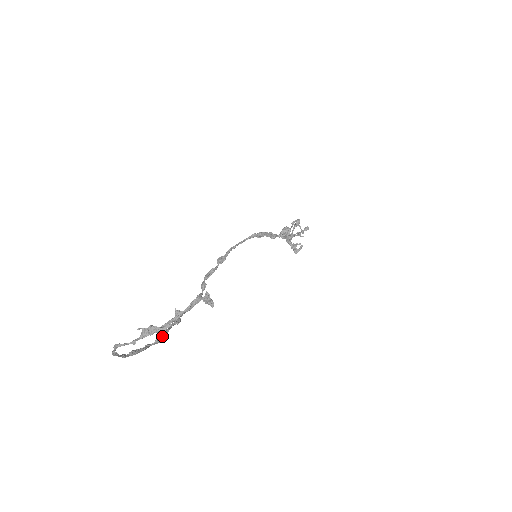
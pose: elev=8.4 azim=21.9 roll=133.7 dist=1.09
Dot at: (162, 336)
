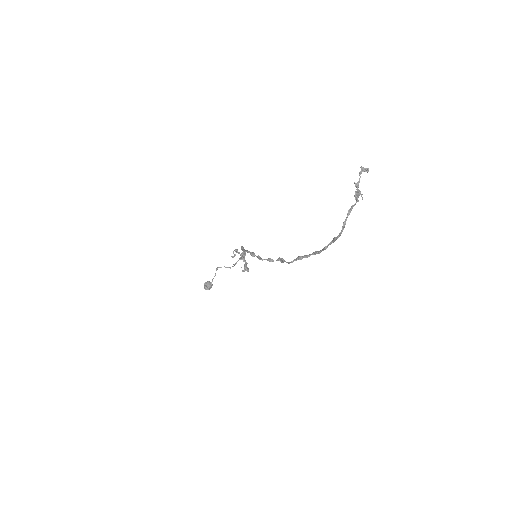
Dot at: (316, 251)
